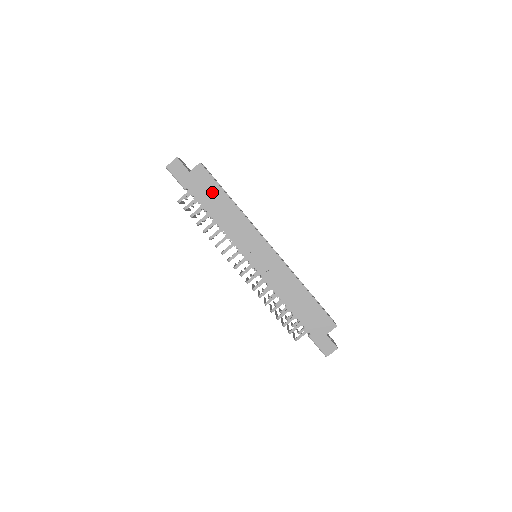
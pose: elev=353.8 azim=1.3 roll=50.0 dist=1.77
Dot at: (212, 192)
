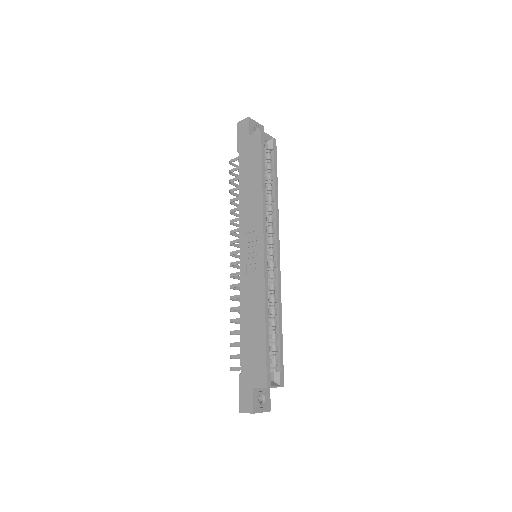
Dot at: (253, 165)
